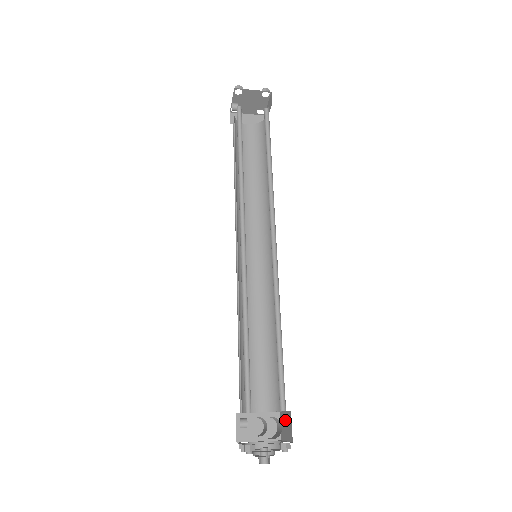
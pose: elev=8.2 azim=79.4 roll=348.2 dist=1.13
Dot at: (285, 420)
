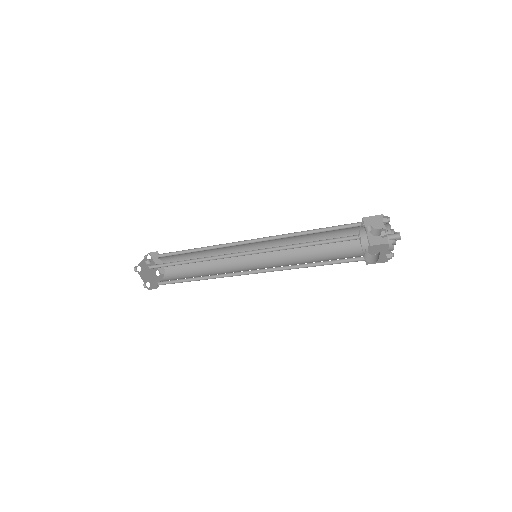
Dot at: (374, 252)
